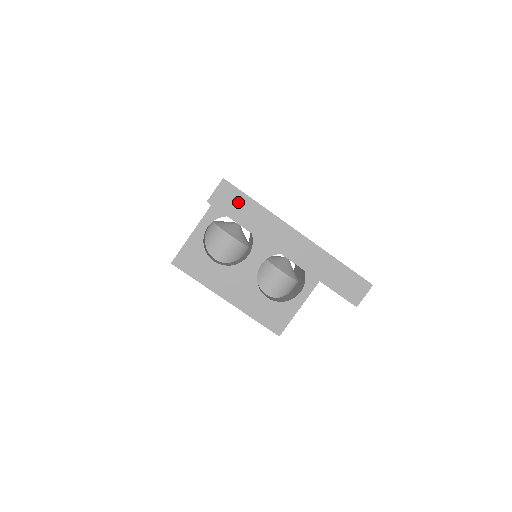
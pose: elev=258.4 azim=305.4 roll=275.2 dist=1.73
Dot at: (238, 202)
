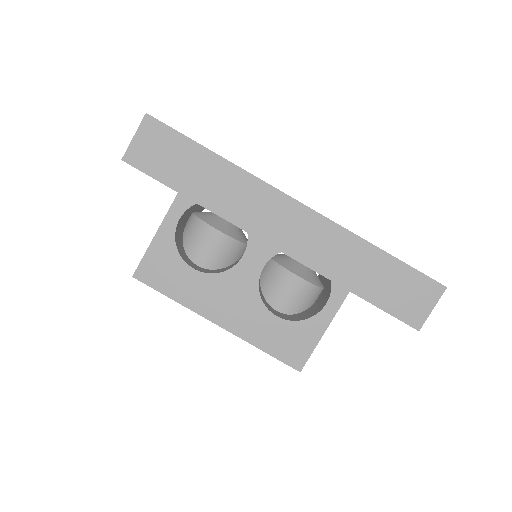
Dot at: (178, 155)
